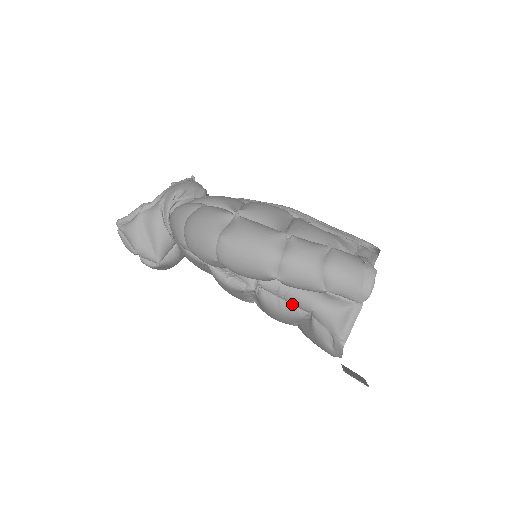
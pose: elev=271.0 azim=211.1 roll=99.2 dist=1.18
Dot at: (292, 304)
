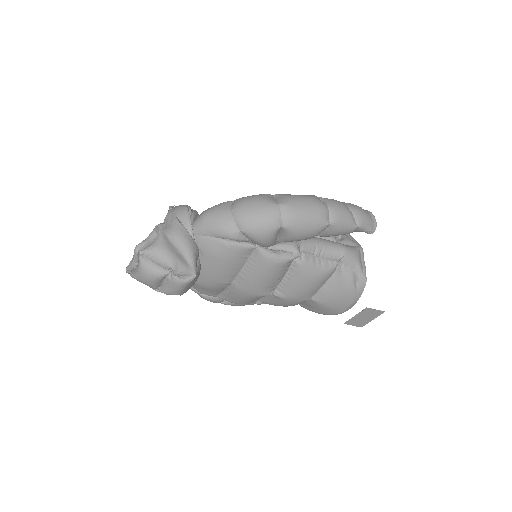
Dot at: (326, 259)
